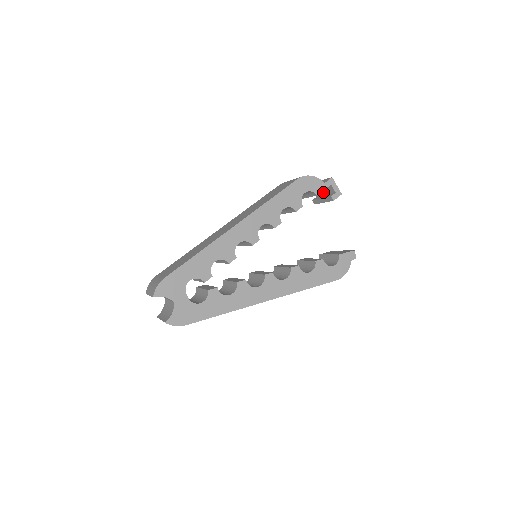
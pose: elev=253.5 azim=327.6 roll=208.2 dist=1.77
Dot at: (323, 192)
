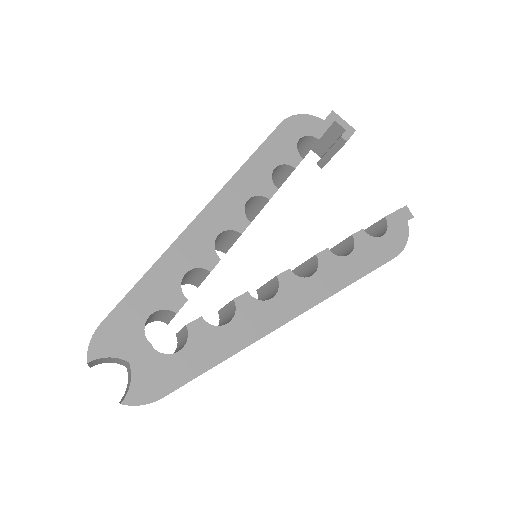
Dot at: (327, 142)
